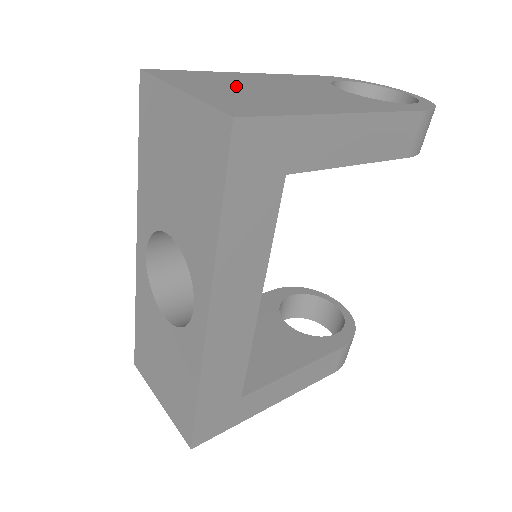
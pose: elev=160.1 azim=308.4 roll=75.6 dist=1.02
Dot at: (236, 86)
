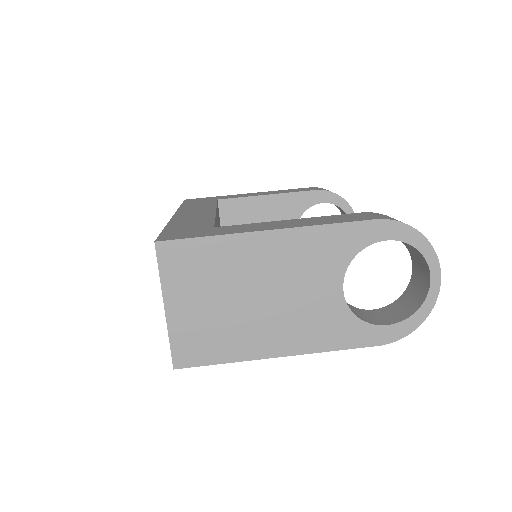
Dot at: (222, 290)
